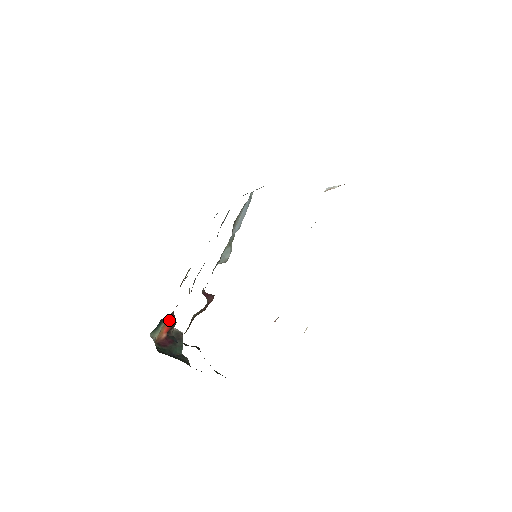
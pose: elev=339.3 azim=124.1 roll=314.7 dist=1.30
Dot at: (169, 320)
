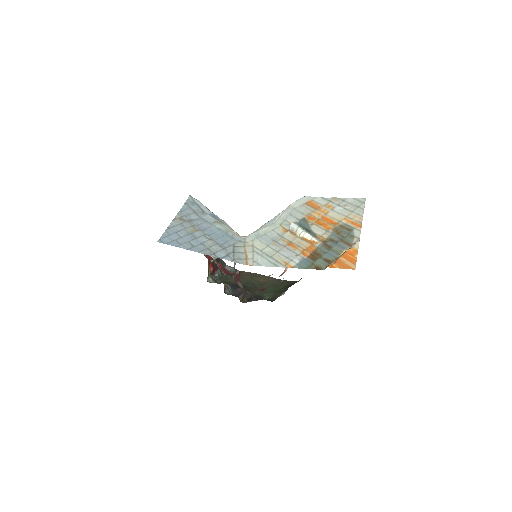
Dot at: (209, 264)
